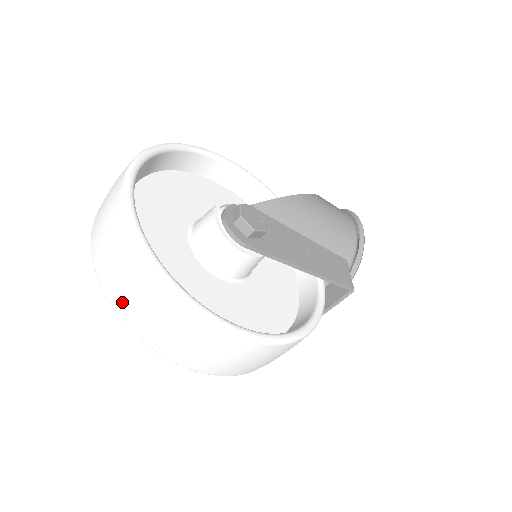
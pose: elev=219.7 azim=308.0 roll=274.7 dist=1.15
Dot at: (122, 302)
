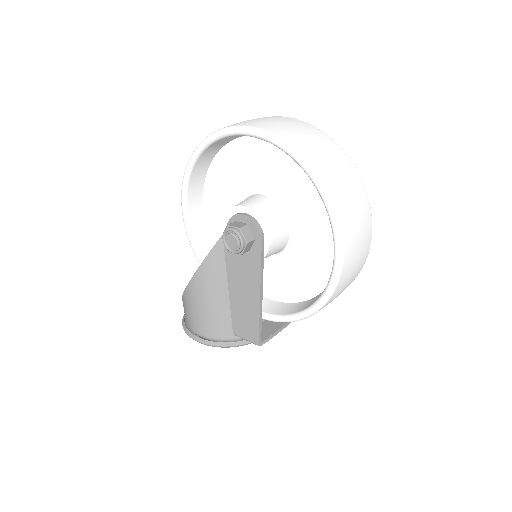
Dot at: (324, 166)
